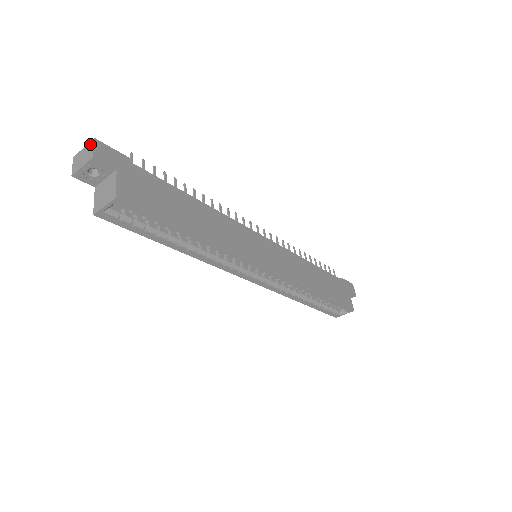
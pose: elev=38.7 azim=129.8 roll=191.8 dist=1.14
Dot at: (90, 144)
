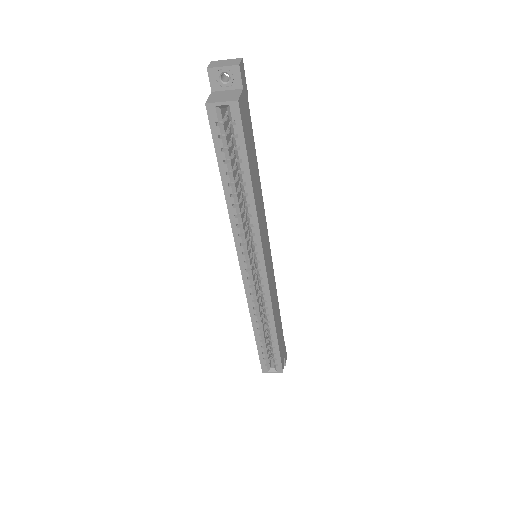
Dot at: (237, 59)
